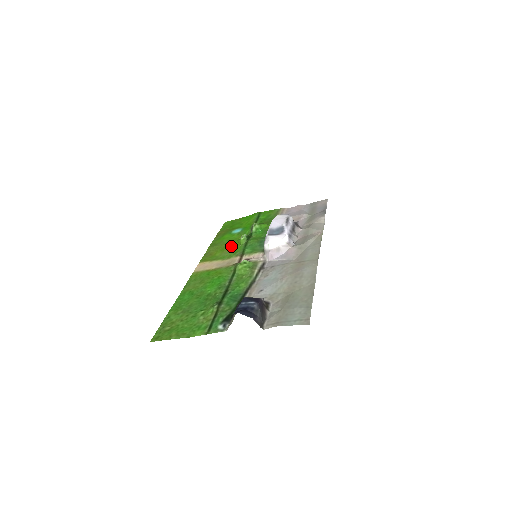
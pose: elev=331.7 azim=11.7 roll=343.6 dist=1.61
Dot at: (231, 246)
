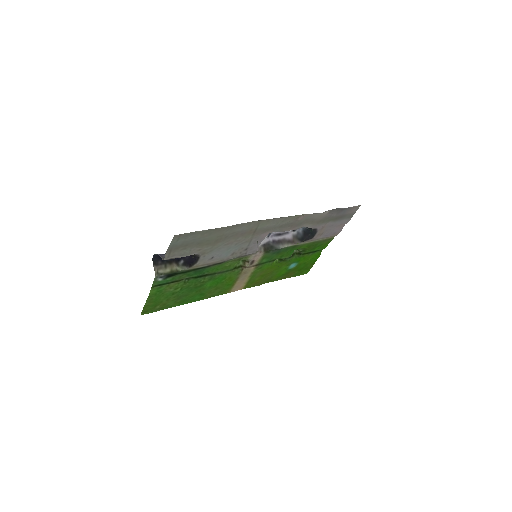
Dot at: (269, 270)
